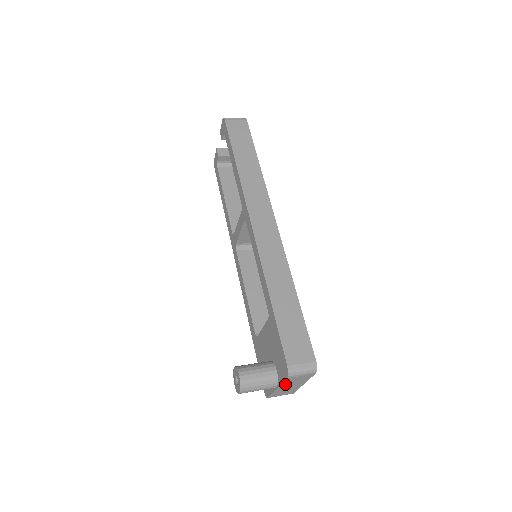
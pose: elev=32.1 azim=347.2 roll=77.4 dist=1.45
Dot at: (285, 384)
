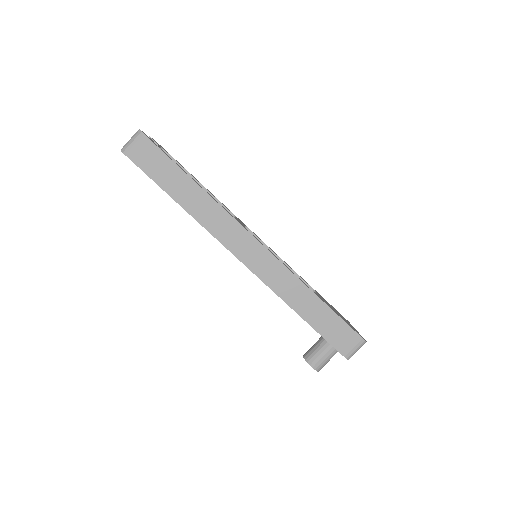
Dot at: occluded
